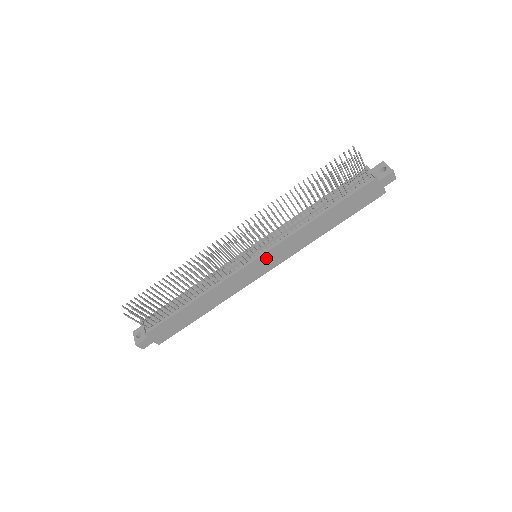
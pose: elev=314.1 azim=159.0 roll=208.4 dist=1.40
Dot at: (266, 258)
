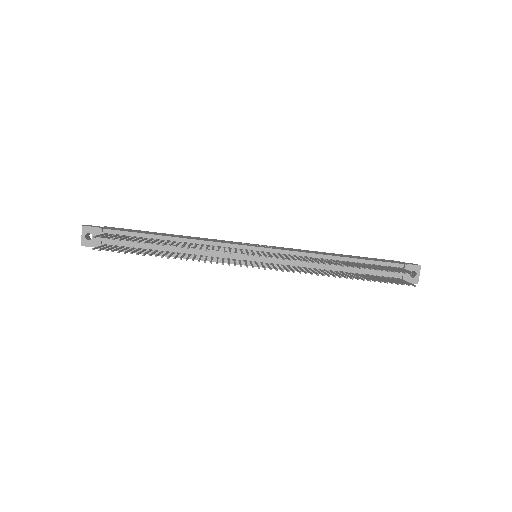
Dot at: occluded
